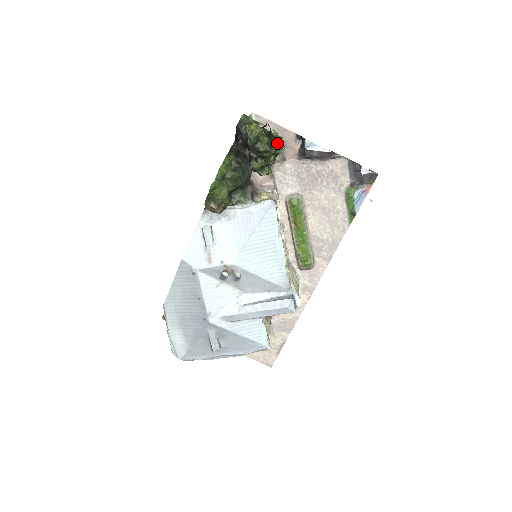
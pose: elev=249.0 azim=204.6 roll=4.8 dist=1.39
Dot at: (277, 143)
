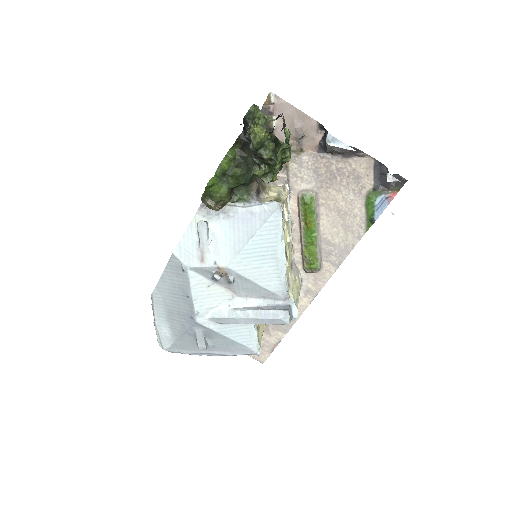
Dot at: (284, 151)
